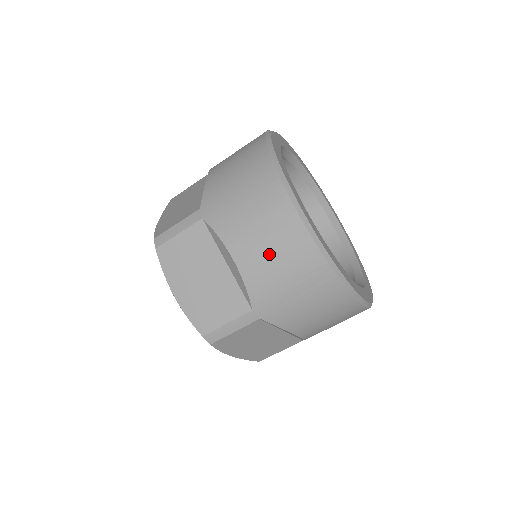
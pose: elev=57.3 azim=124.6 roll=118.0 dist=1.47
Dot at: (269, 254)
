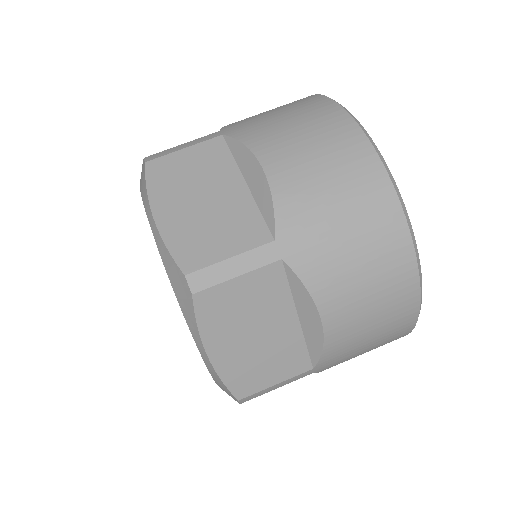
Dot at: (314, 163)
